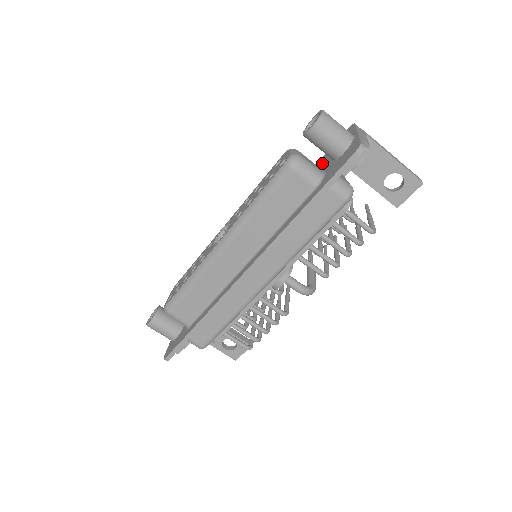
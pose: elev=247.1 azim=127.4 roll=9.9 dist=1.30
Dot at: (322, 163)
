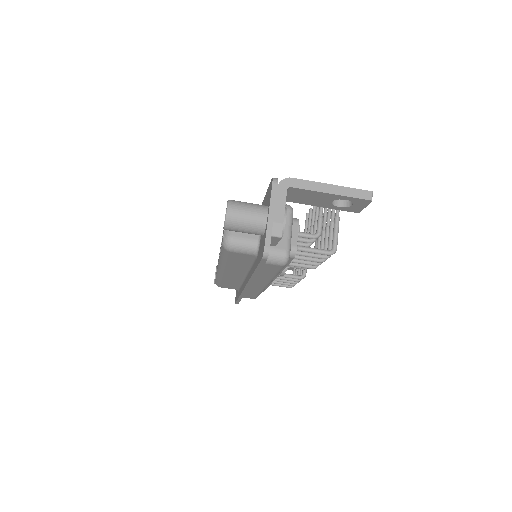
Dot at: occluded
